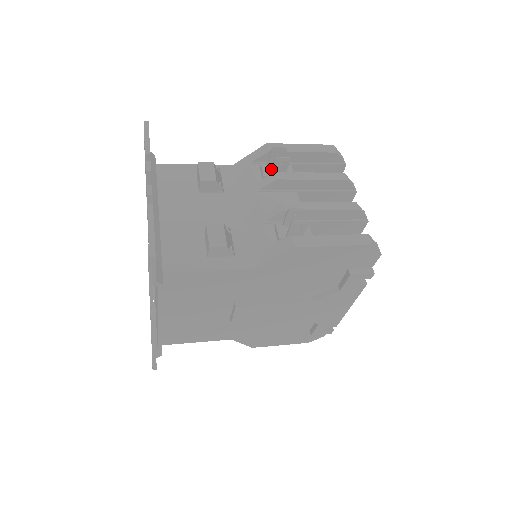
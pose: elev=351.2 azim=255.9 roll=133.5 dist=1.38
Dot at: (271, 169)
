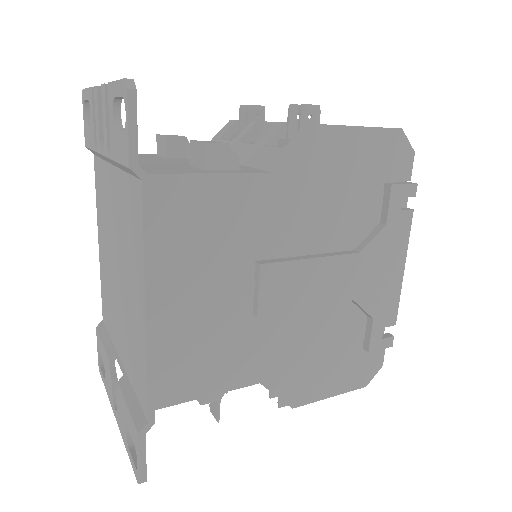
Dot at: (246, 124)
